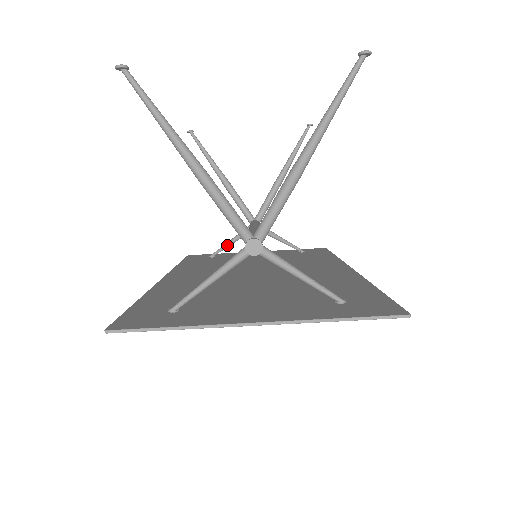
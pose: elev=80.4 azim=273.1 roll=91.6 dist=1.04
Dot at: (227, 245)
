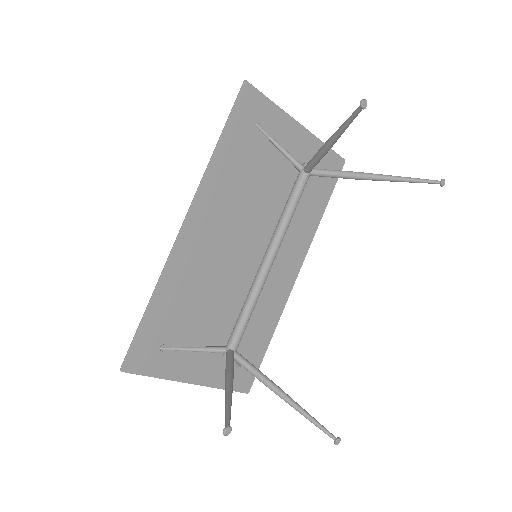
Dot at: (275, 145)
